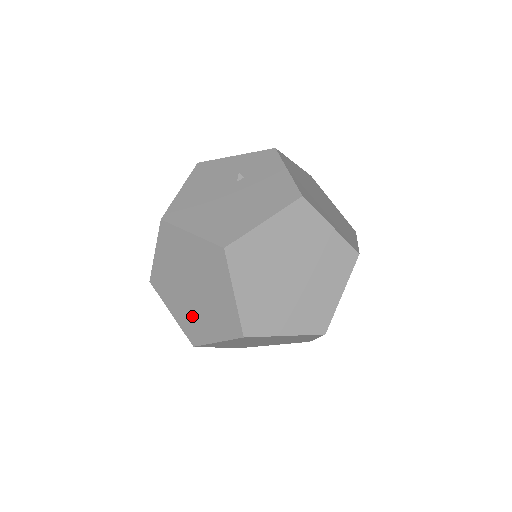
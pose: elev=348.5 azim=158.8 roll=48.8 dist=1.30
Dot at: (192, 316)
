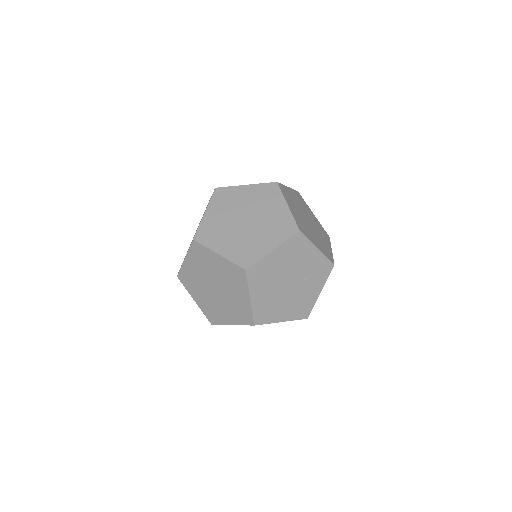
Dot at: occluded
